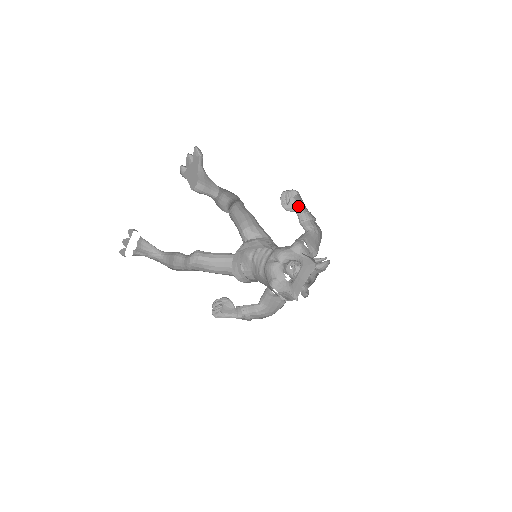
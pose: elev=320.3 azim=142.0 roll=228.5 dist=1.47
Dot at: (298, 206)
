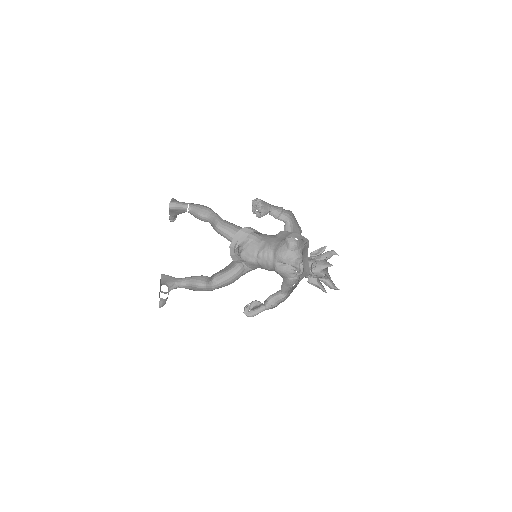
Dot at: (268, 211)
